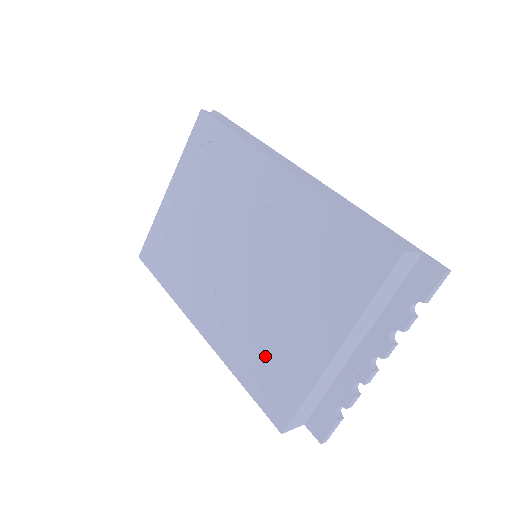
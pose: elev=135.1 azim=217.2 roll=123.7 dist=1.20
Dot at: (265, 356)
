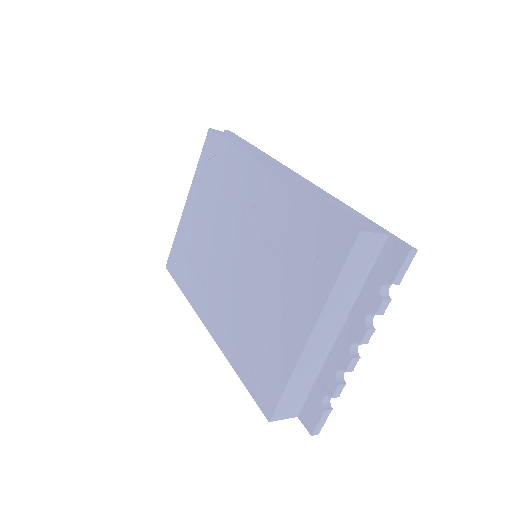
Dot at: (256, 347)
